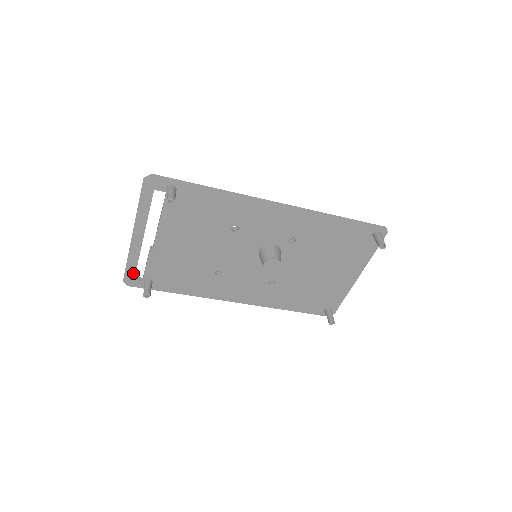
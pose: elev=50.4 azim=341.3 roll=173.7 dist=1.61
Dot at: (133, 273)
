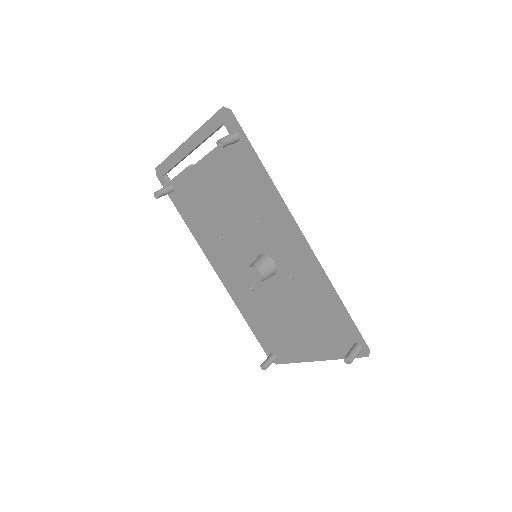
Dot at: (166, 170)
